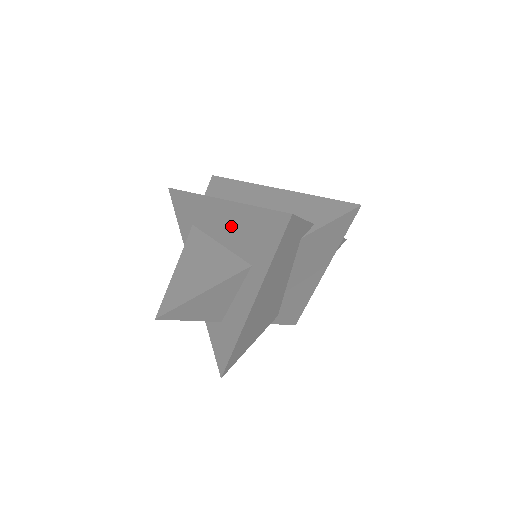
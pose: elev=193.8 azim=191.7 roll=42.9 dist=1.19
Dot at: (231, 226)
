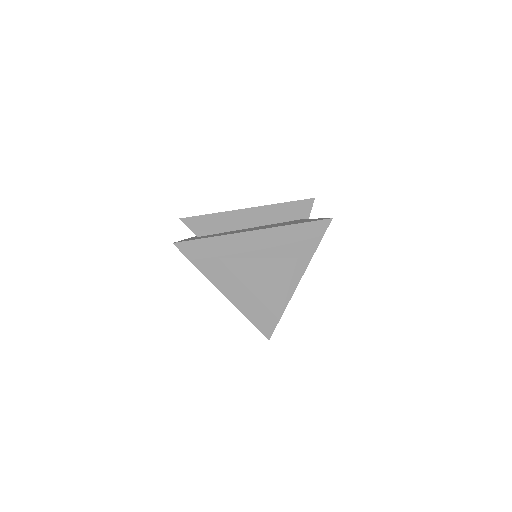
Dot at: (272, 243)
